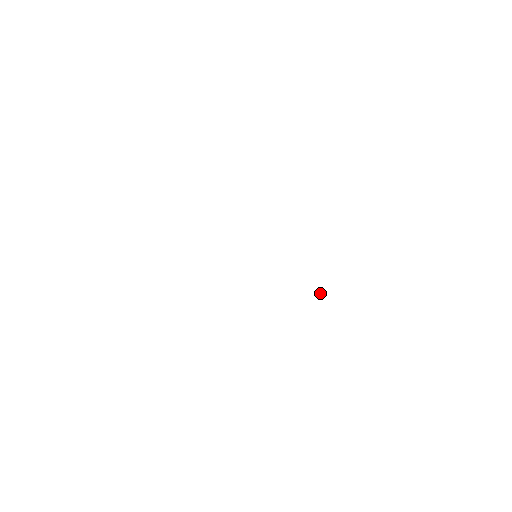
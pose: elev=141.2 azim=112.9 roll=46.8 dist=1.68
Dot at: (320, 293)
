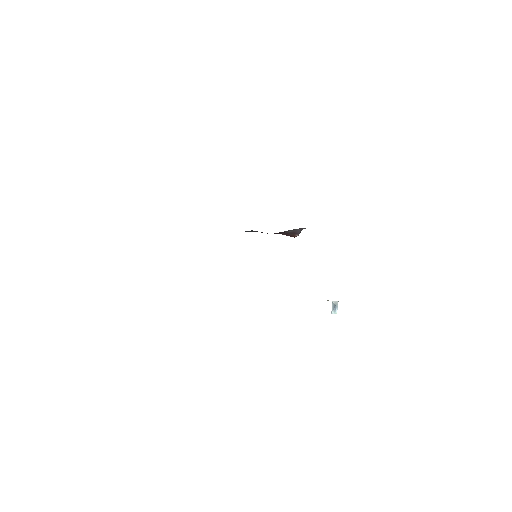
Dot at: (333, 304)
